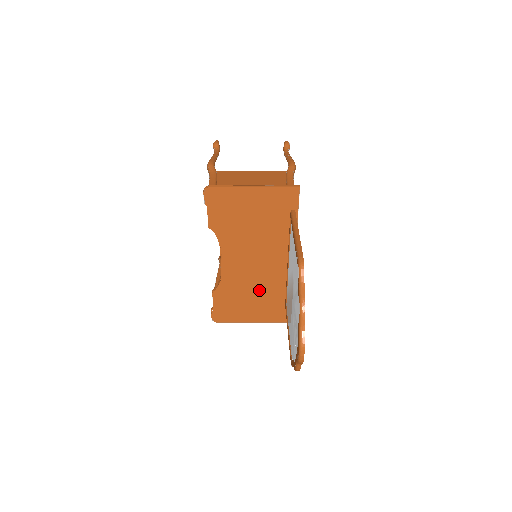
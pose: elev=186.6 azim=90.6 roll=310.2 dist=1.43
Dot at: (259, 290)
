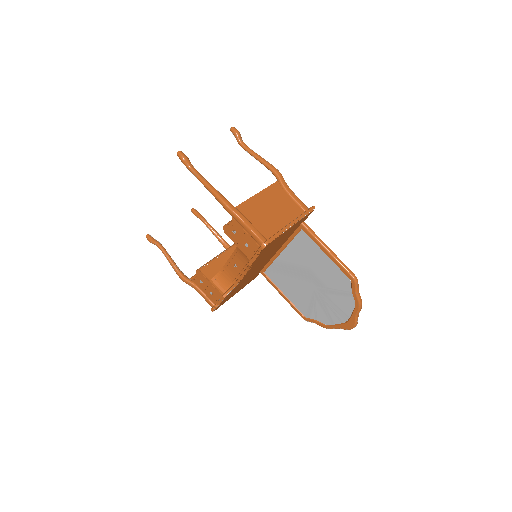
Dot at: (252, 275)
